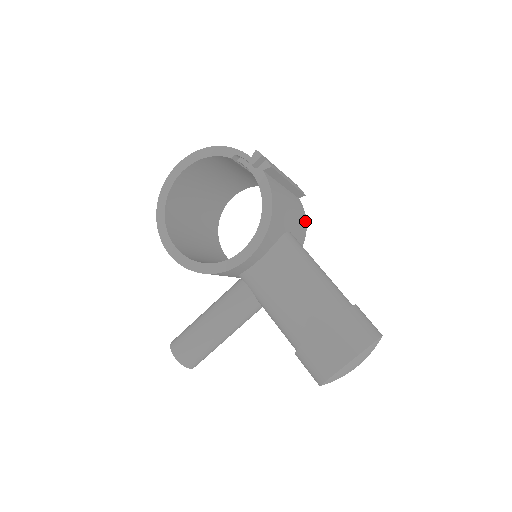
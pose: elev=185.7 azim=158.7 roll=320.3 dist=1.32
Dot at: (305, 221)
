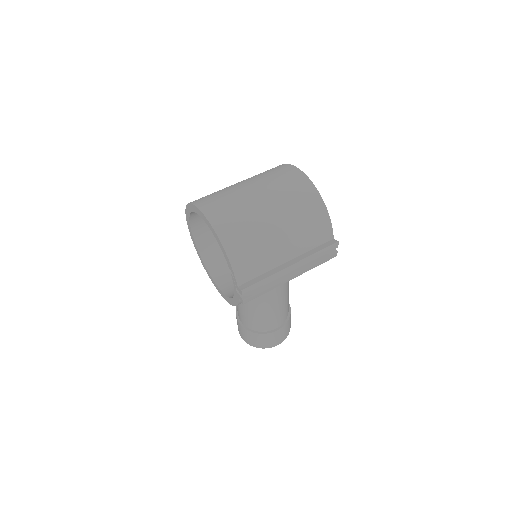
Dot at: occluded
